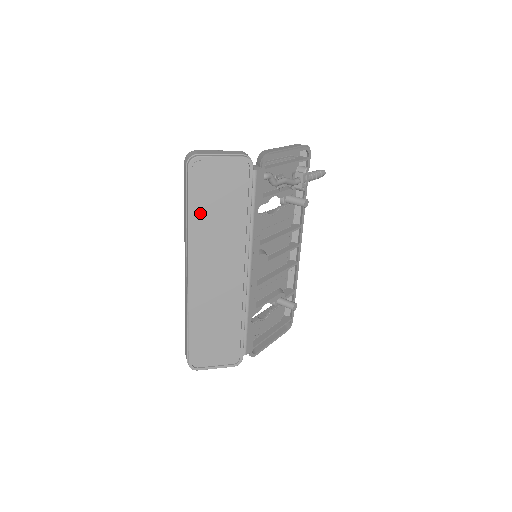
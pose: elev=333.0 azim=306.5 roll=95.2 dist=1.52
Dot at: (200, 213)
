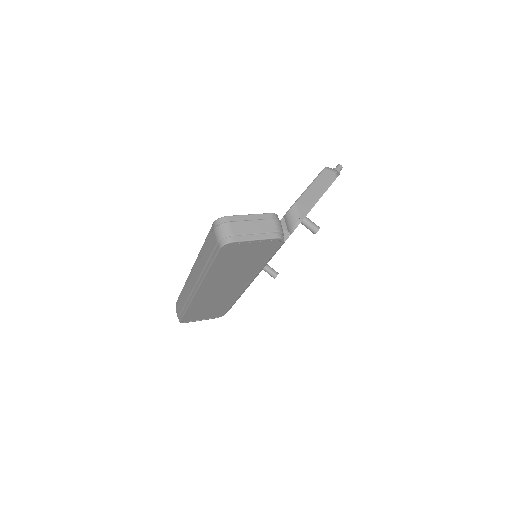
Dot at: (220, 267)
